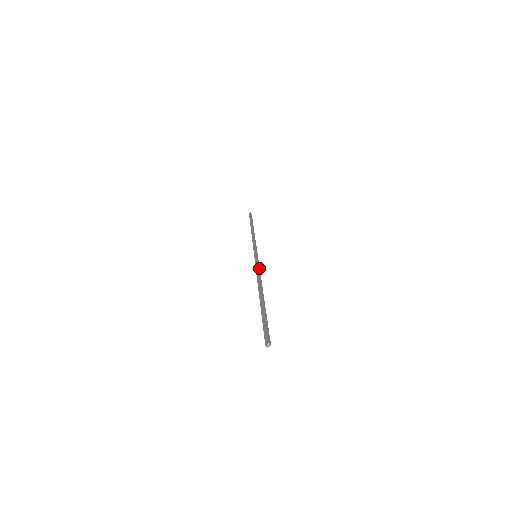
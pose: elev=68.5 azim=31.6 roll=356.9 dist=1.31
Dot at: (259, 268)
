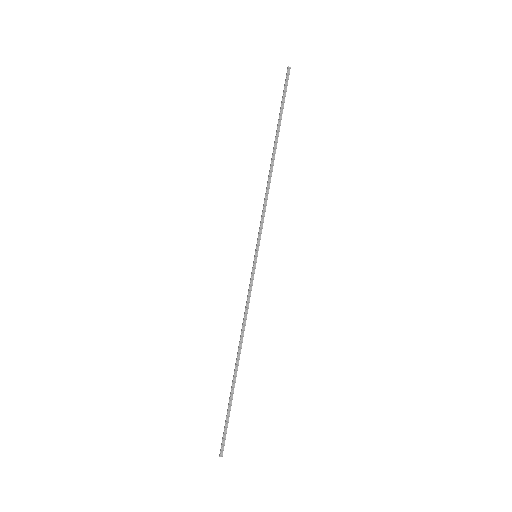
Dot at: (249, 296)
